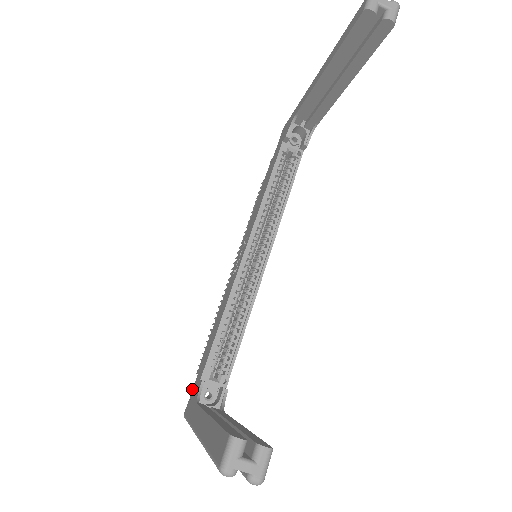
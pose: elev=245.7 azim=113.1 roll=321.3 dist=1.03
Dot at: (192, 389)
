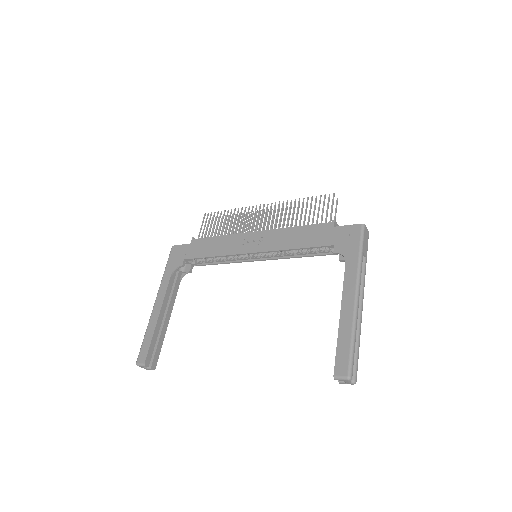
Dot at: (183, 244)
